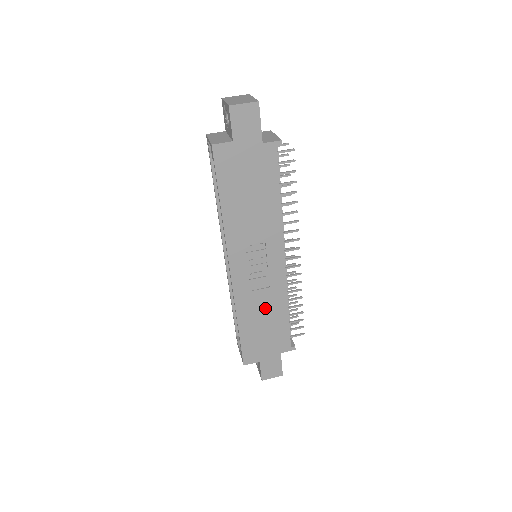
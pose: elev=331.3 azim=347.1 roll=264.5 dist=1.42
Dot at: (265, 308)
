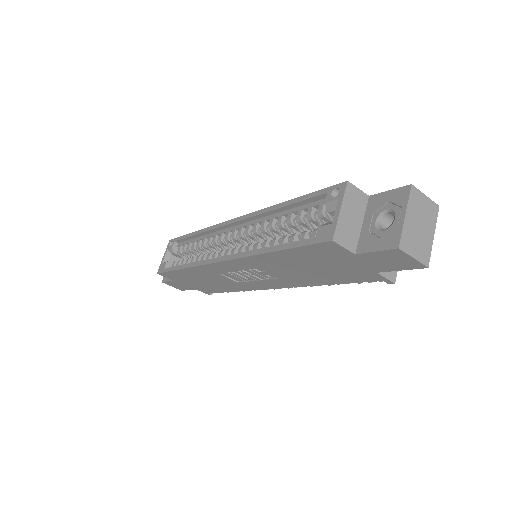
Dot at: (217, 281)
